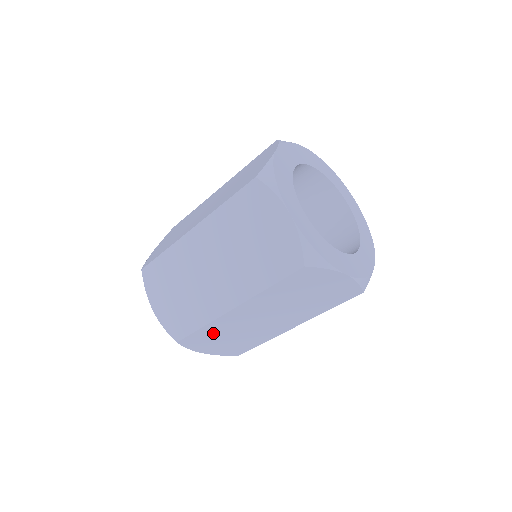
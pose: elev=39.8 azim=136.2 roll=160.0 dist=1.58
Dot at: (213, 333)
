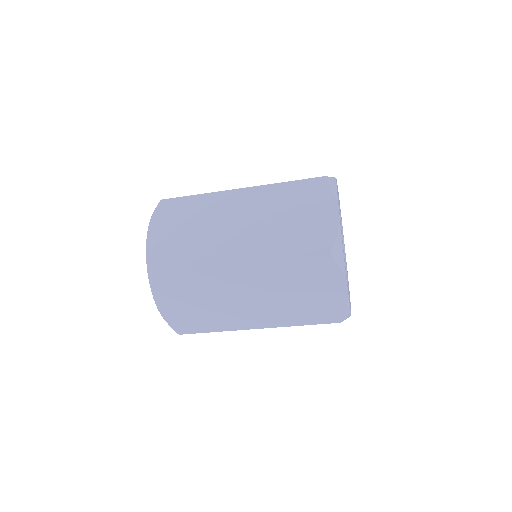
Dot at: occluded
